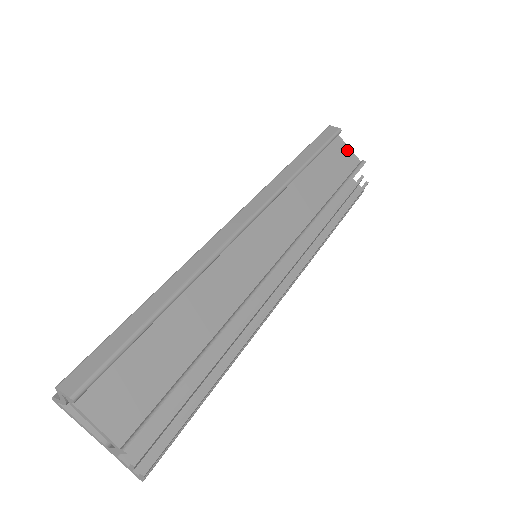
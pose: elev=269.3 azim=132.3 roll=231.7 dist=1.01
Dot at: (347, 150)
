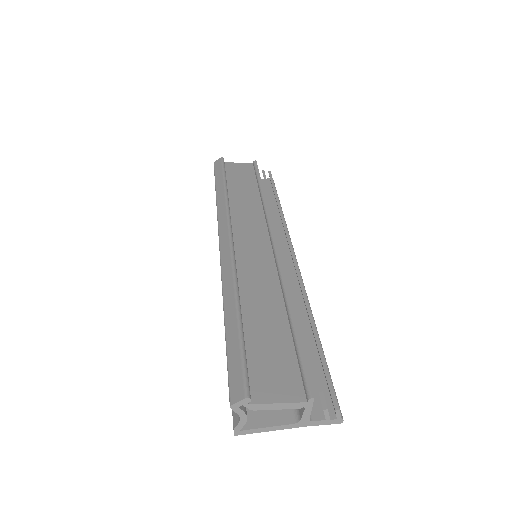
Dot at: (238, 165)
